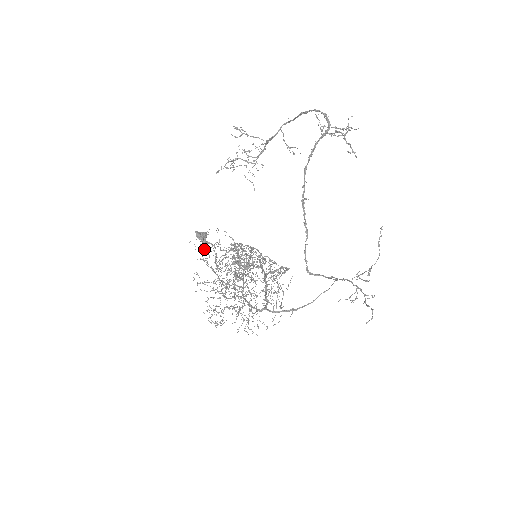
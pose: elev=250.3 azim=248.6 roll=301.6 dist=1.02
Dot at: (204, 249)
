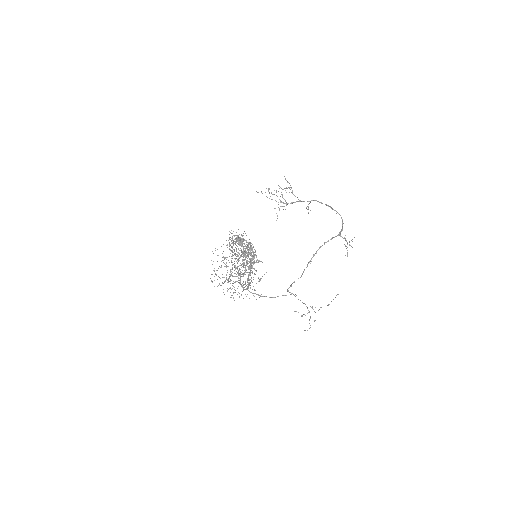
Dot at: occluded
